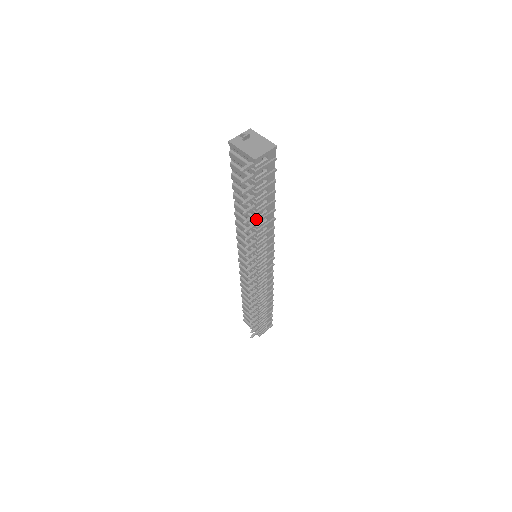
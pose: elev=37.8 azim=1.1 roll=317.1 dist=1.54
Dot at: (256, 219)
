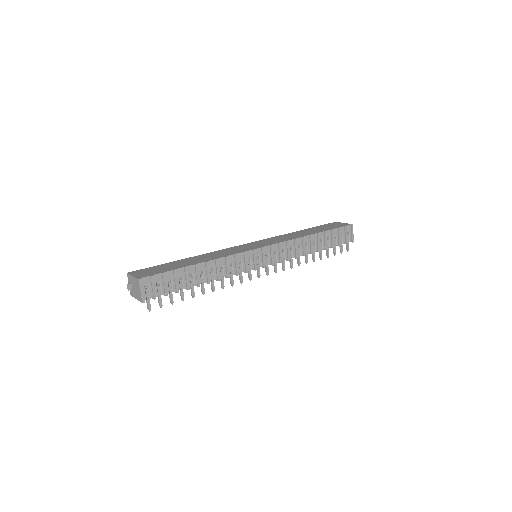
Dot at: occluded
